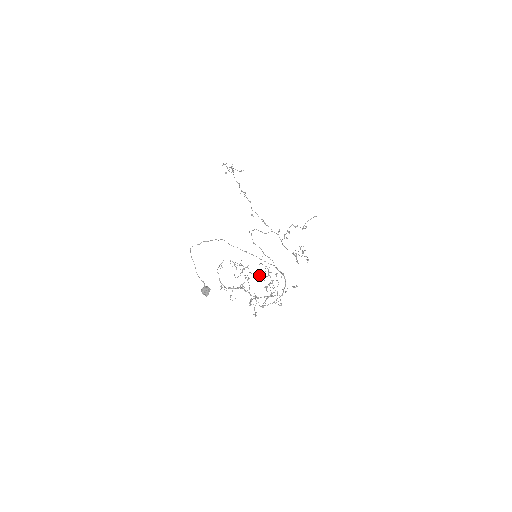
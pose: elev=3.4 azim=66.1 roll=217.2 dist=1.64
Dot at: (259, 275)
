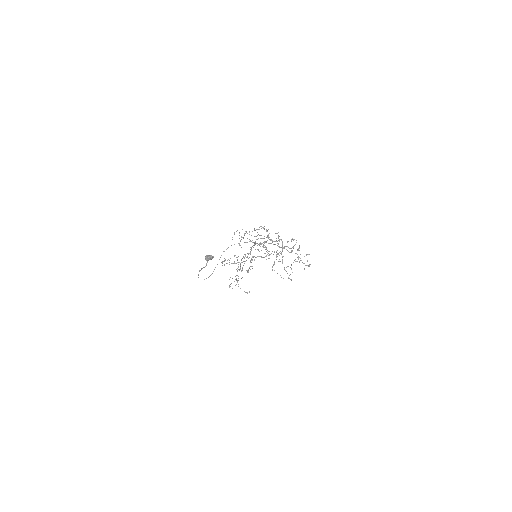
Dot at: occluded
